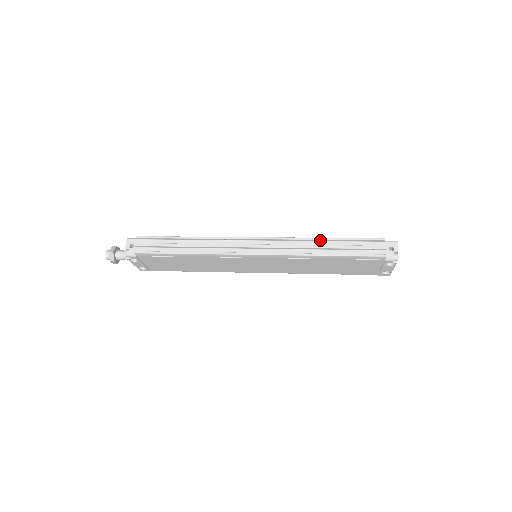
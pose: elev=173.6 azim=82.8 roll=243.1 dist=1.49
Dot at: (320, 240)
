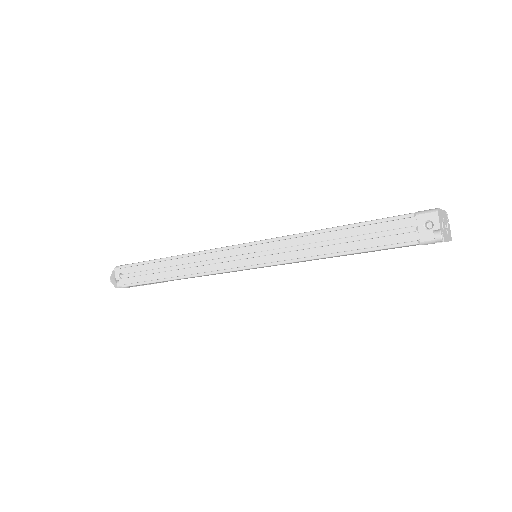
Dot at: (320, 232)
